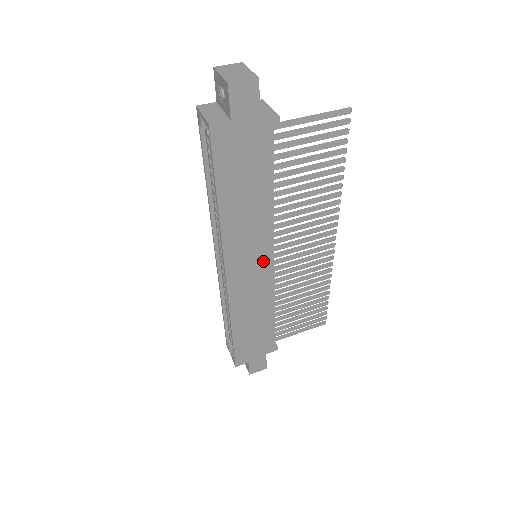
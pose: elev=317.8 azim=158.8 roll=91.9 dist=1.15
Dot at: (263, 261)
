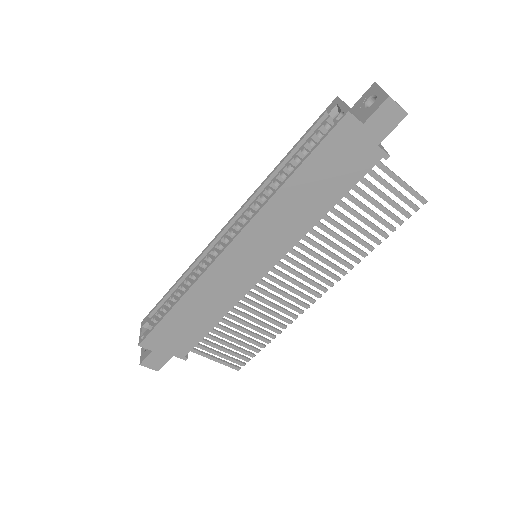
Dot at: (262, 263)
